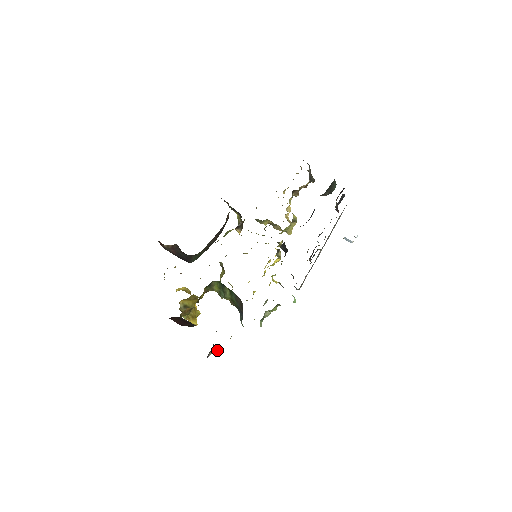
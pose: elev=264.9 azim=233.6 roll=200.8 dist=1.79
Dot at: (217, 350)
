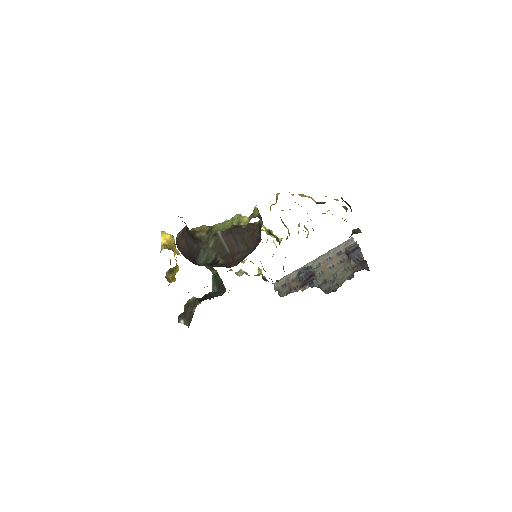
Dot at: (184, 306)
